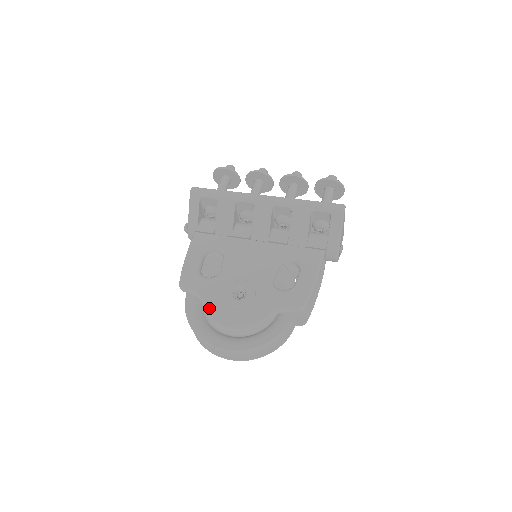
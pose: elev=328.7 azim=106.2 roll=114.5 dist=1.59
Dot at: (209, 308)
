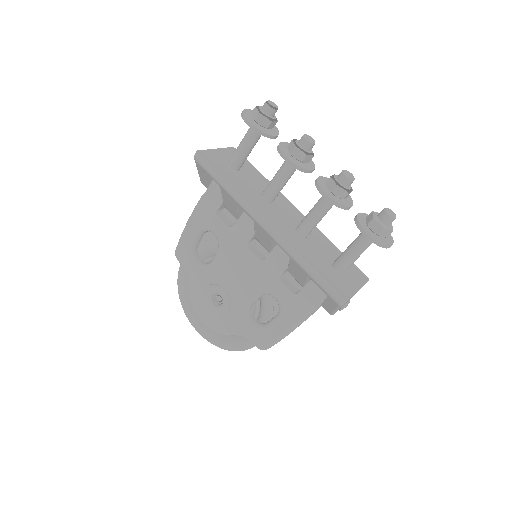
Dot at: (191, 294)
